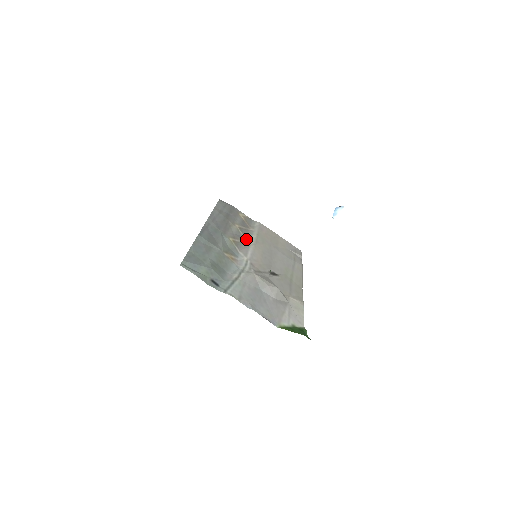
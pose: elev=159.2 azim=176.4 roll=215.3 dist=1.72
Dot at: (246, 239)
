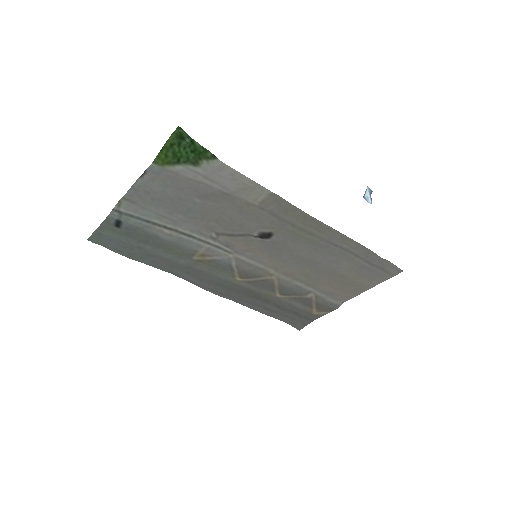
Dot at: (276, 282)
